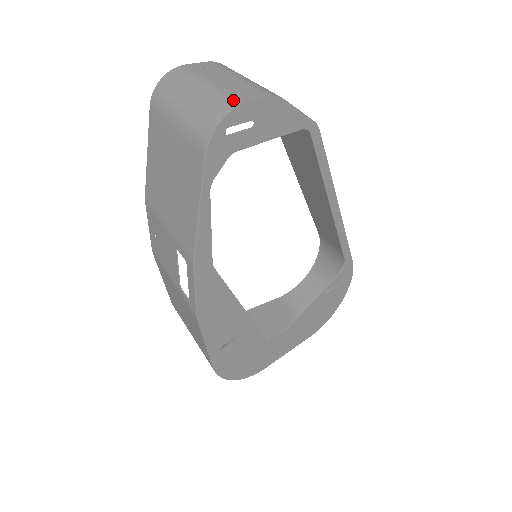
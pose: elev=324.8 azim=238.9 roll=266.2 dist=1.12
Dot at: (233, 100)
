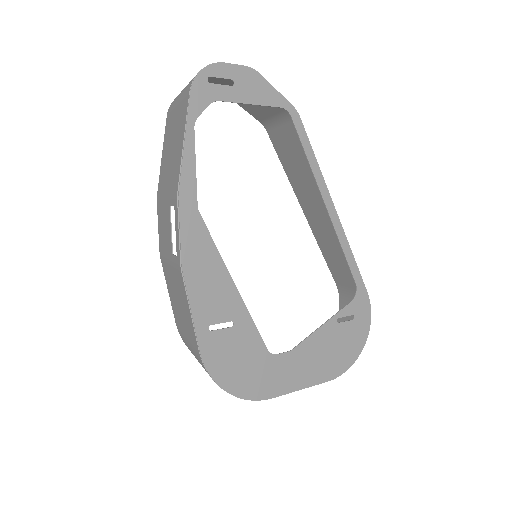
Dot at: occluded
